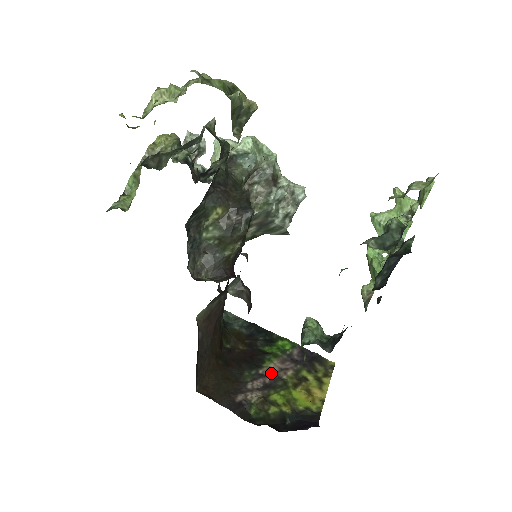
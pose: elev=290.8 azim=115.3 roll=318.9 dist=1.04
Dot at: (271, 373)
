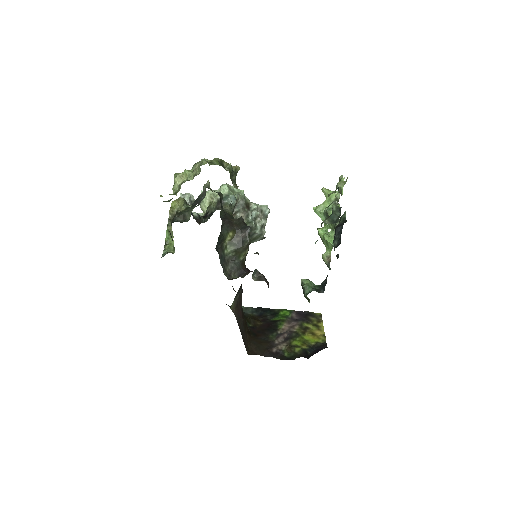
Dot at: (285, 331)
